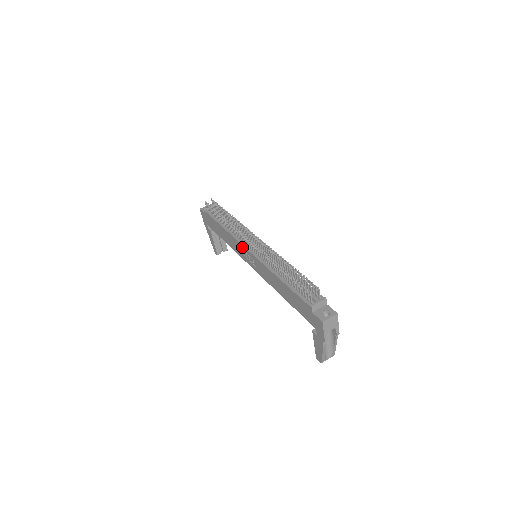
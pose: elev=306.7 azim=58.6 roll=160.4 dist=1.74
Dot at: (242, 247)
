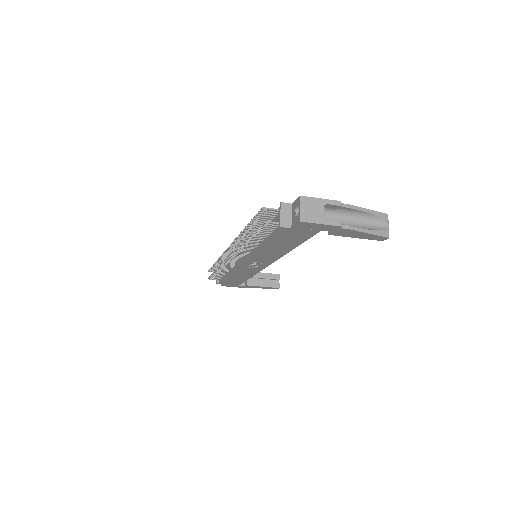
Dot at: (242, 267)
